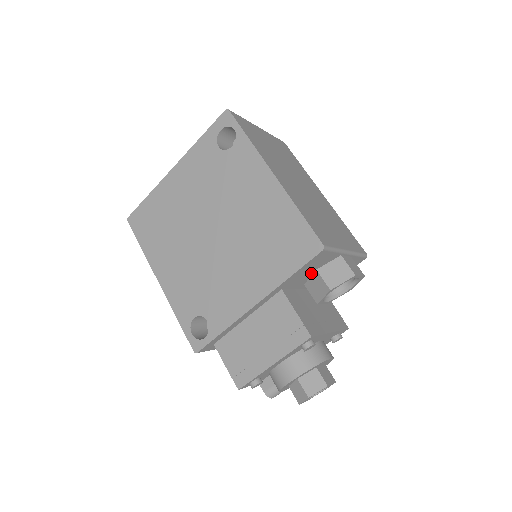
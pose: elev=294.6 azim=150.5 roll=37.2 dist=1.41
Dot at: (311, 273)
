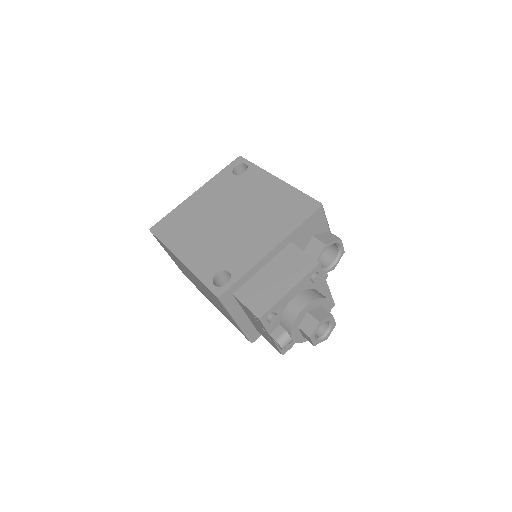
Dot at: (309, 239)
